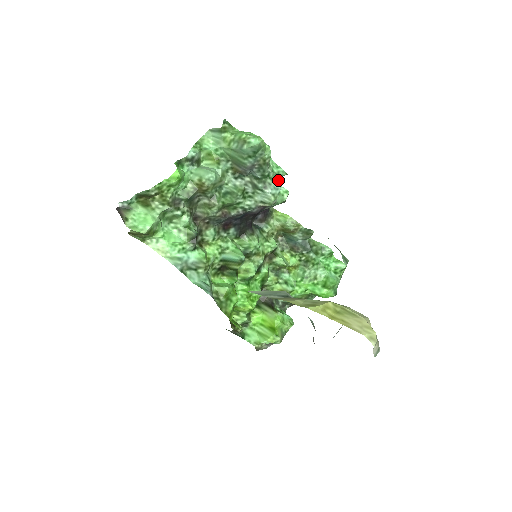
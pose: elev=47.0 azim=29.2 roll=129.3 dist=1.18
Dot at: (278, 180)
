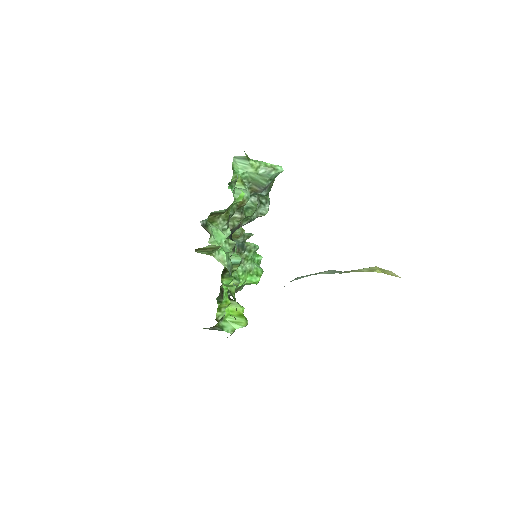
Dot at: occluded
